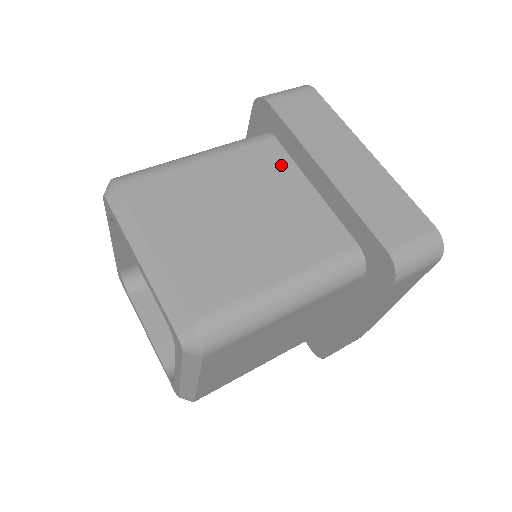
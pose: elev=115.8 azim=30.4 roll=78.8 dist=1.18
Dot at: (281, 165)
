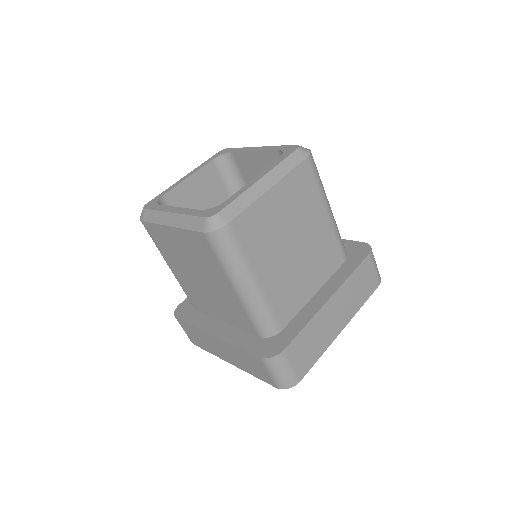
Dot at: occluded
